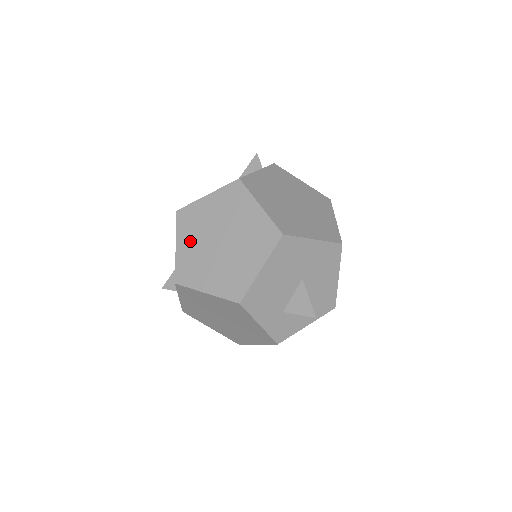
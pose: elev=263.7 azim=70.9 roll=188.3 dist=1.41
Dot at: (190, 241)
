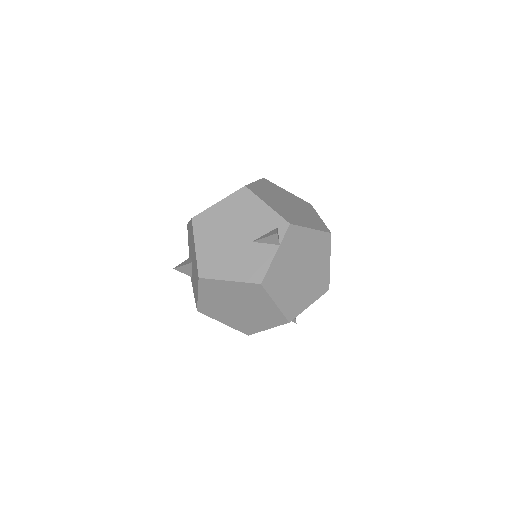
Dot at: (211, 298)
